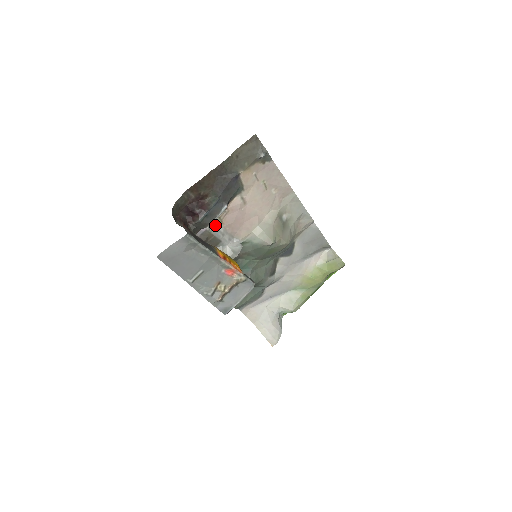
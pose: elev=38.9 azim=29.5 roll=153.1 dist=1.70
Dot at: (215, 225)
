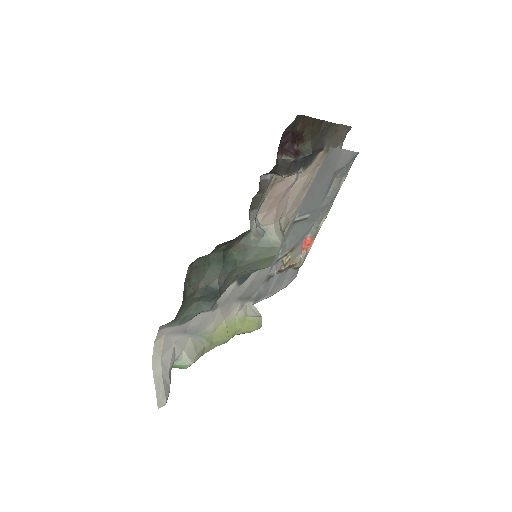
Dot at: (269, 183)
